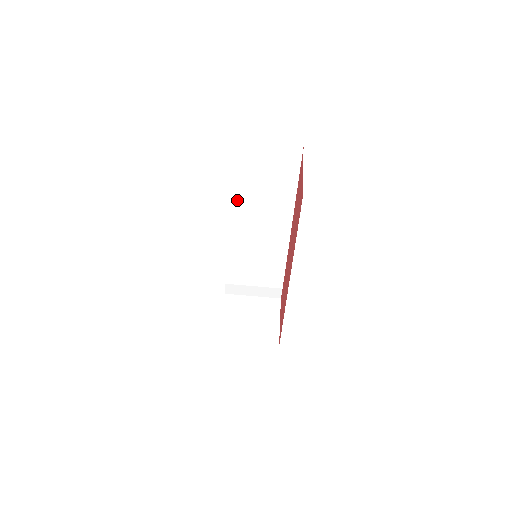
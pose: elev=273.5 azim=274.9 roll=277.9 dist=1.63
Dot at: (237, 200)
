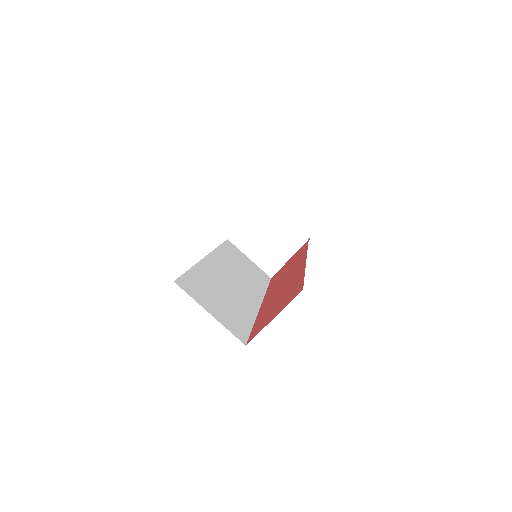
Dot at: occluded
